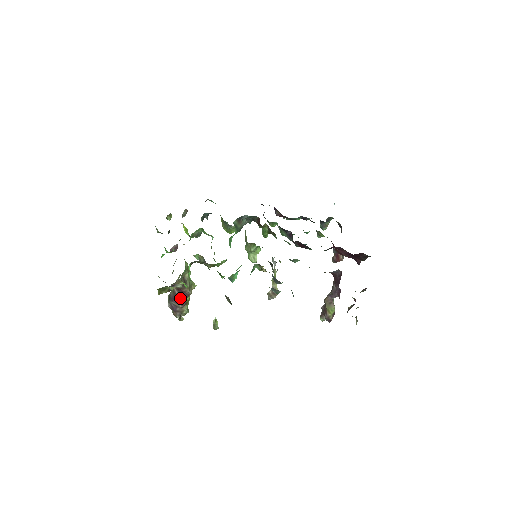
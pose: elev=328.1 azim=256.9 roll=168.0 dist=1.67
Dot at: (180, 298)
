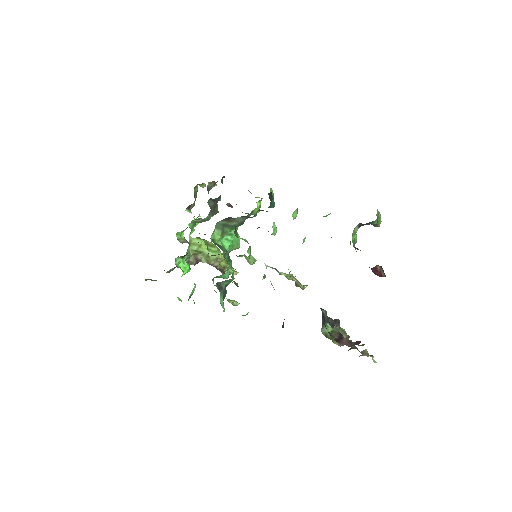
Dot at: occluded
